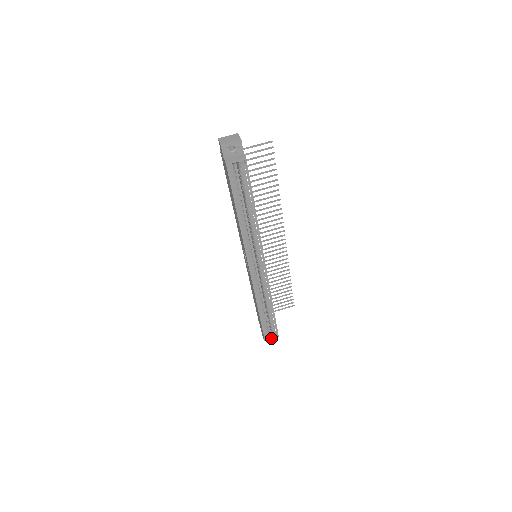
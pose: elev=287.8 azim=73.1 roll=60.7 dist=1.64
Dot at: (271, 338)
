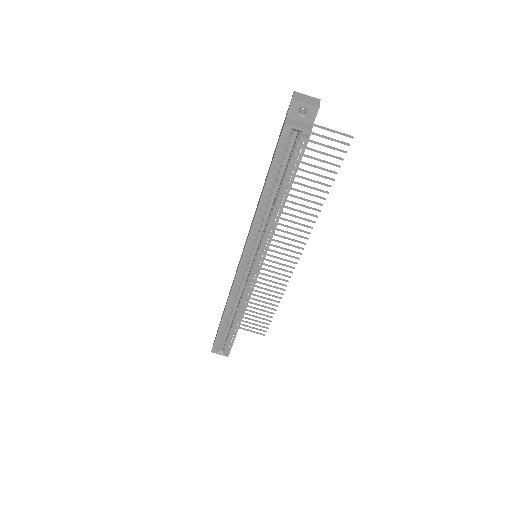
Dot at: (219, 353)
